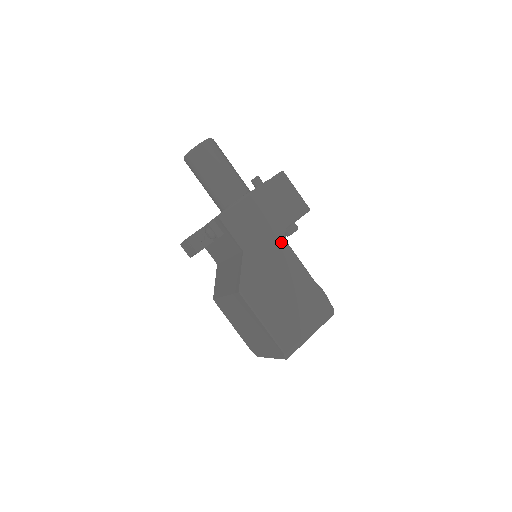
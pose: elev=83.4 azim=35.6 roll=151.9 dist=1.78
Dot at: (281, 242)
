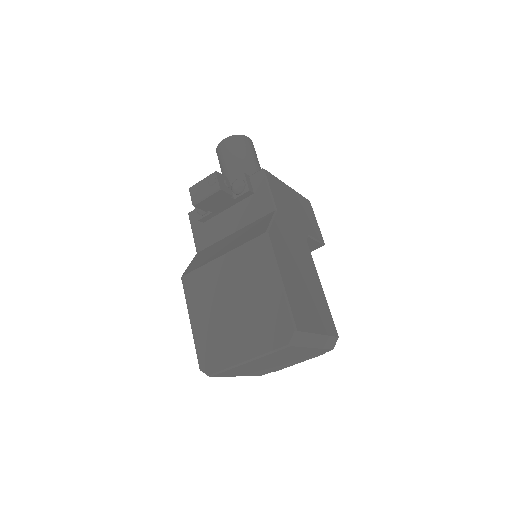
Dot at: (304, 239)
